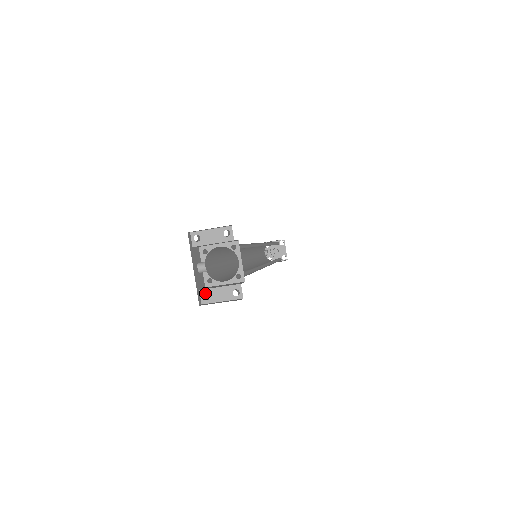
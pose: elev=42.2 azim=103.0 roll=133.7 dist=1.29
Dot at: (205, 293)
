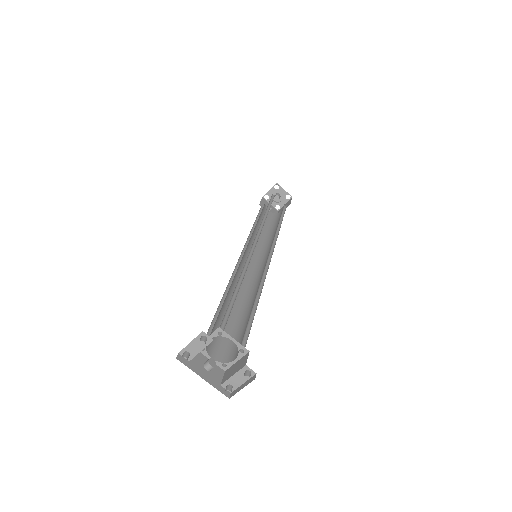
Dot at: (226, 385)
